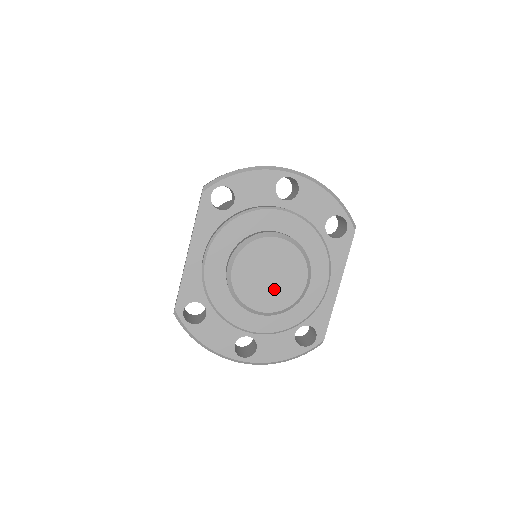
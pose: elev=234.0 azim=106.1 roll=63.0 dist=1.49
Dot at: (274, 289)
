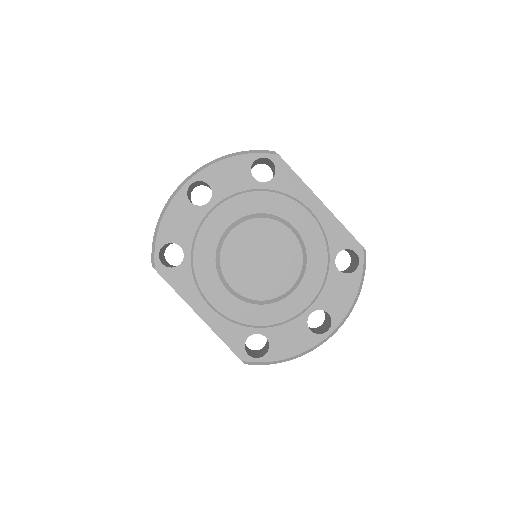
Dot at: (277, 264)
